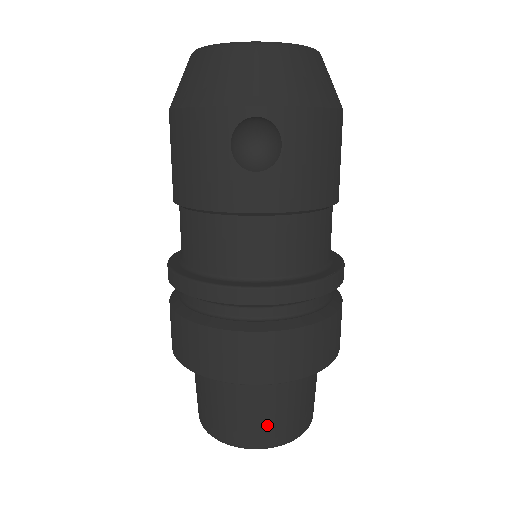
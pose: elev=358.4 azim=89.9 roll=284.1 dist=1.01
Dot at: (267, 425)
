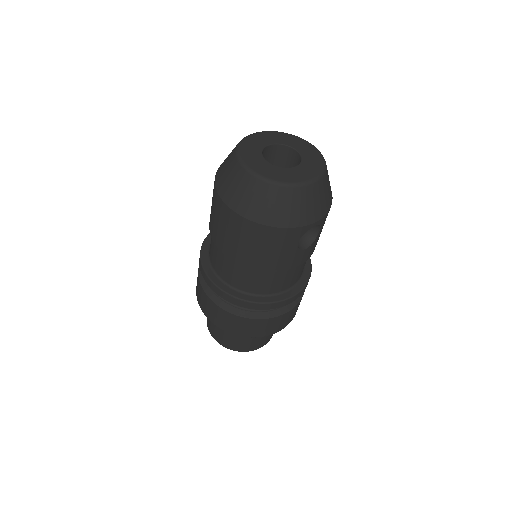
Dot at: (271, 335)
